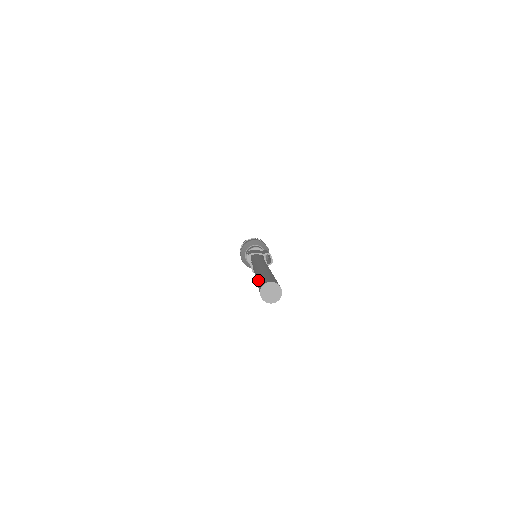
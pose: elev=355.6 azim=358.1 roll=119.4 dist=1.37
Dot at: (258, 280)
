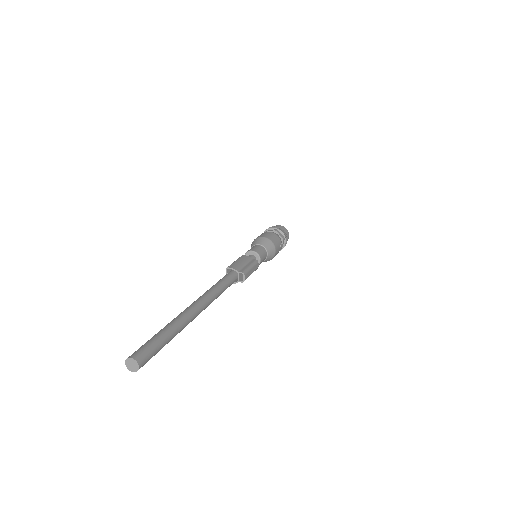
Dot at: (151, 338)
